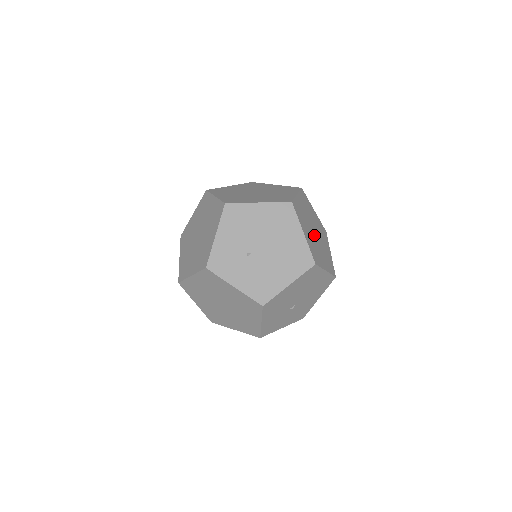
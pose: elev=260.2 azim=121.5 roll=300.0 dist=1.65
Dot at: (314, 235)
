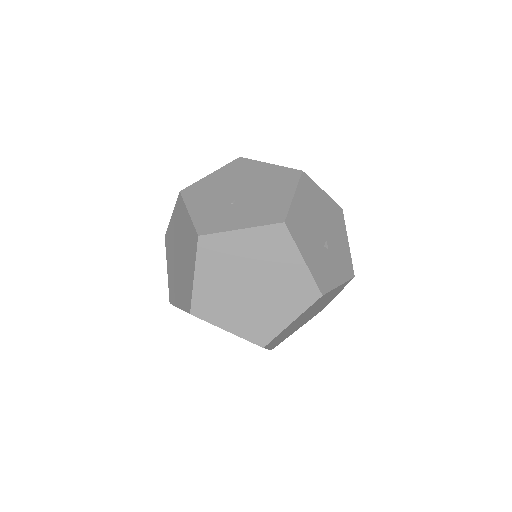
Dot at: occluded
